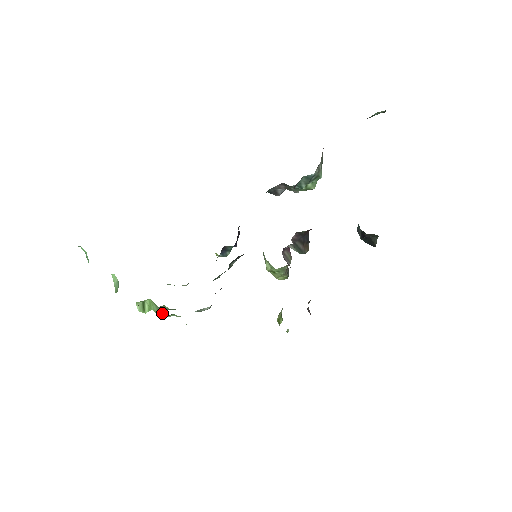
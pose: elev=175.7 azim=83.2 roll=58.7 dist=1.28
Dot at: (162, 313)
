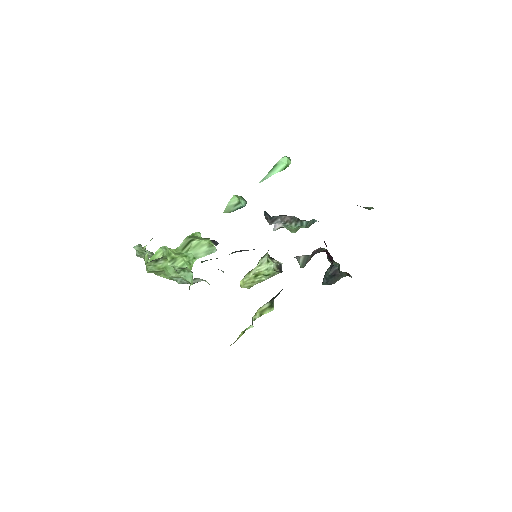
Dot at: (183, 262)
